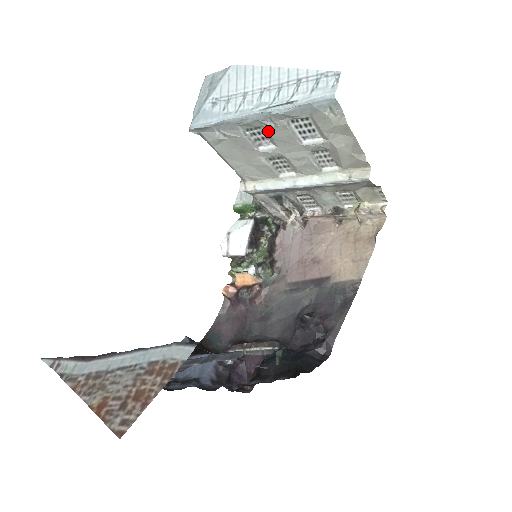
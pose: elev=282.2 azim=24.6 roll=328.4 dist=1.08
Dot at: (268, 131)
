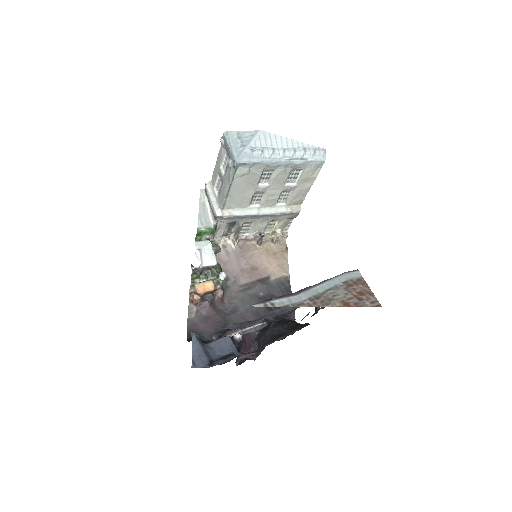
Dot at: (277, 173)
